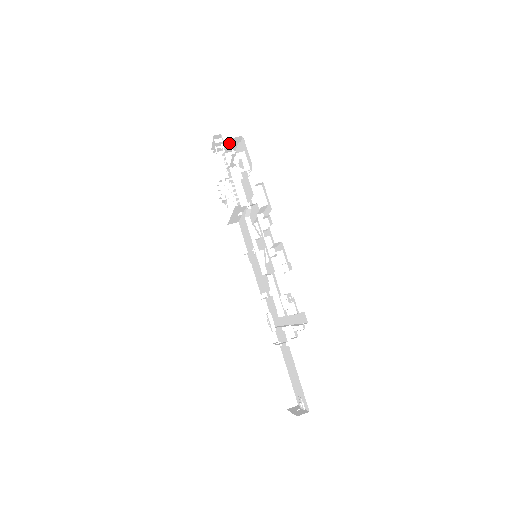
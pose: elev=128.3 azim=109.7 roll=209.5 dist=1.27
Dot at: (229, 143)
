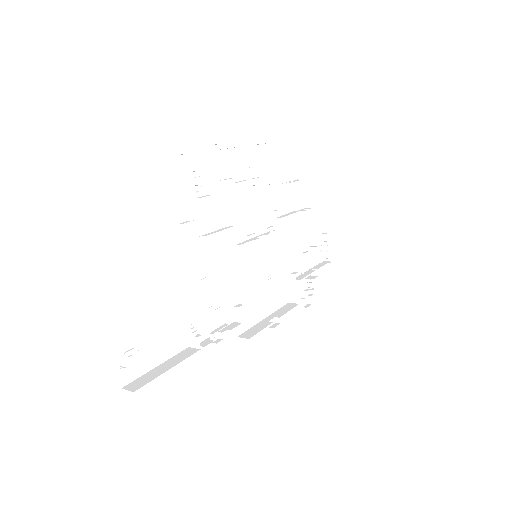
Dot at: (297, 179)
